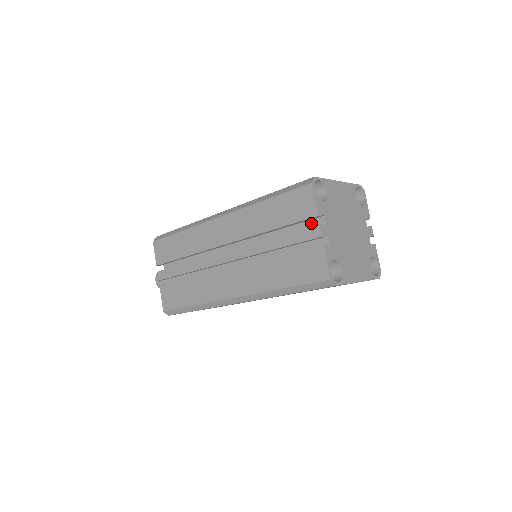
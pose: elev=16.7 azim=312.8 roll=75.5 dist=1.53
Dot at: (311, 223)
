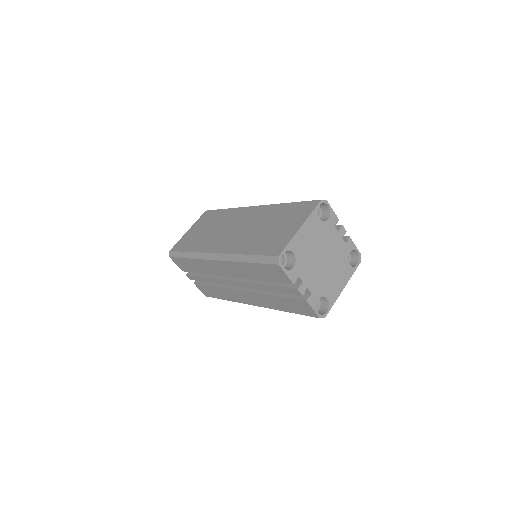
Dot at: occluded
